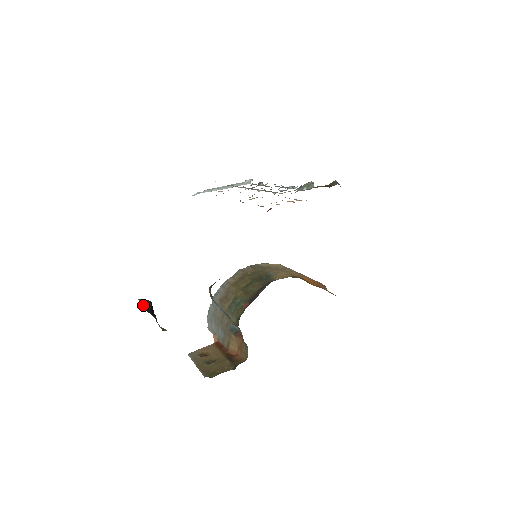
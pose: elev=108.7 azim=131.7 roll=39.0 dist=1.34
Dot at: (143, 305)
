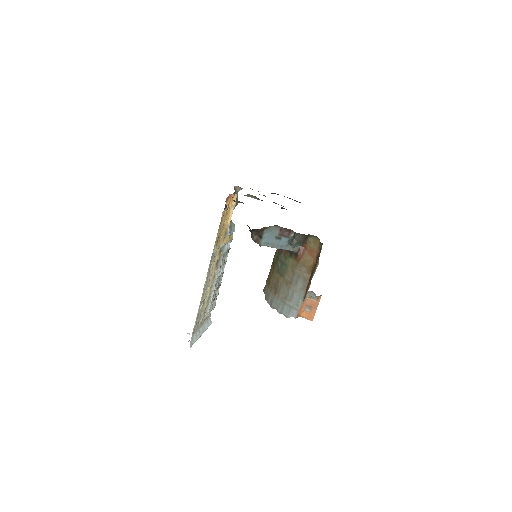
Dot at: occluded
